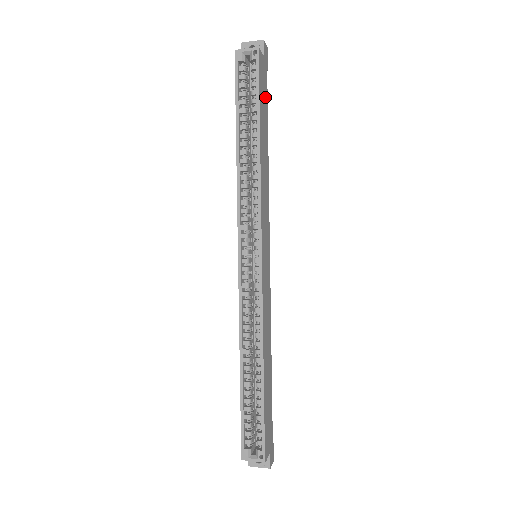
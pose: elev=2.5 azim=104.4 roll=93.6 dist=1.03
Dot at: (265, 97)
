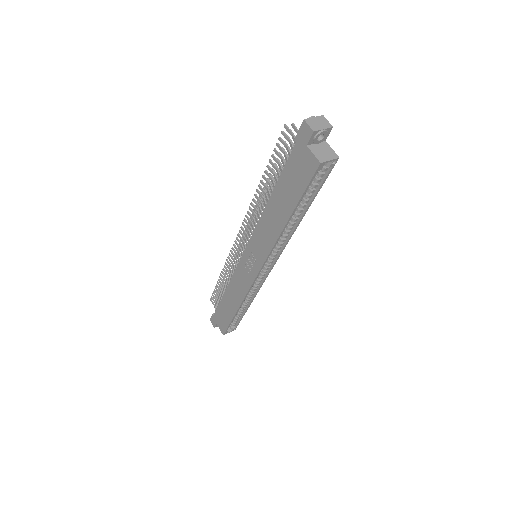
Dot at: occluded
